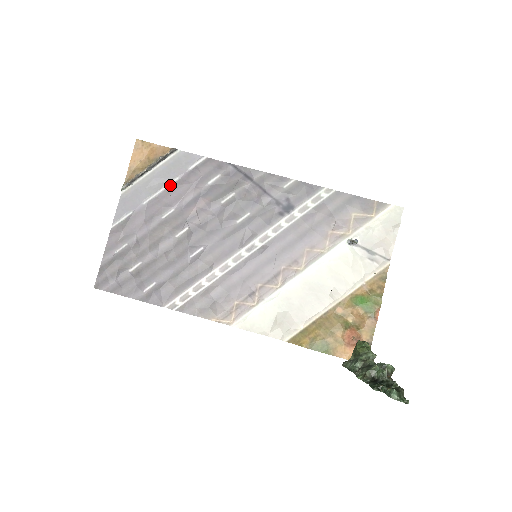
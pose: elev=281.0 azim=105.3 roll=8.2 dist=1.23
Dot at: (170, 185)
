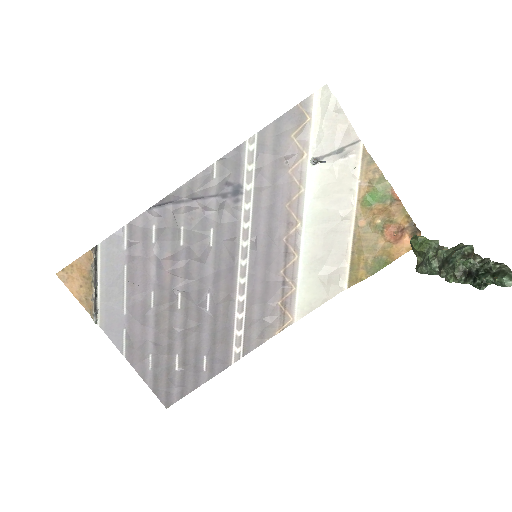
Dot at: (126, 278)
